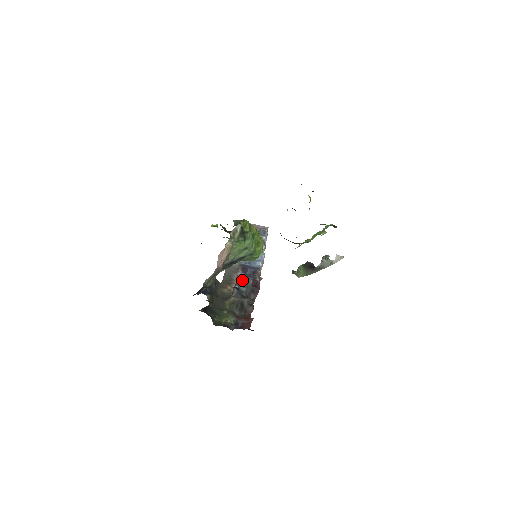
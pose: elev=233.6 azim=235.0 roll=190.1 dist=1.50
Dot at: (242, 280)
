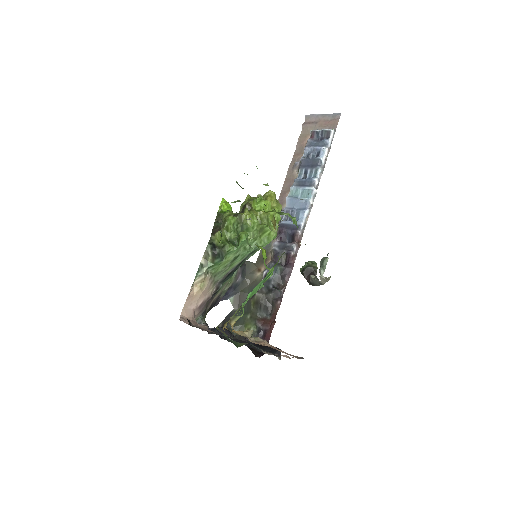
Dot at: (274, 257)
